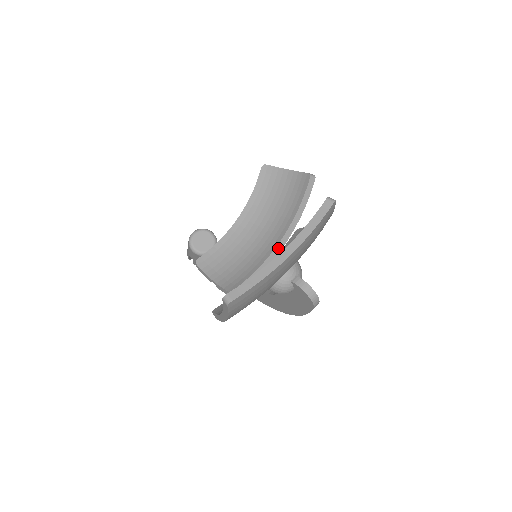
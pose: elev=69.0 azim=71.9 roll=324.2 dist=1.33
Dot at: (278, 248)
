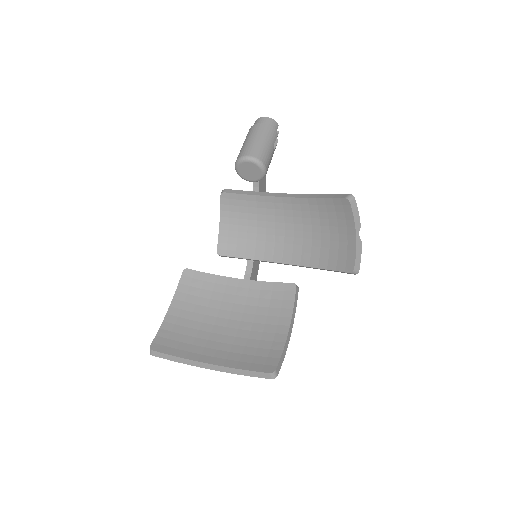
Dot at: (280, 263)
